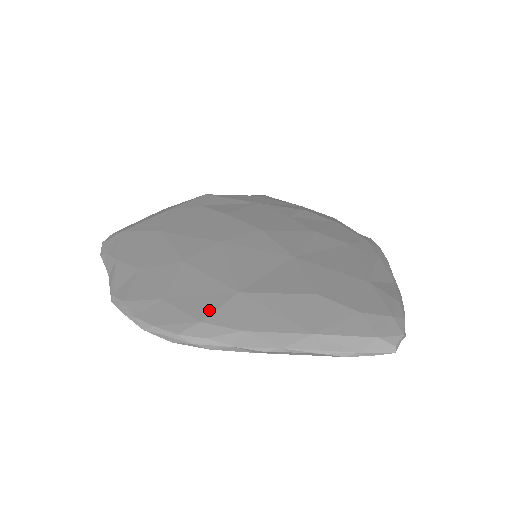
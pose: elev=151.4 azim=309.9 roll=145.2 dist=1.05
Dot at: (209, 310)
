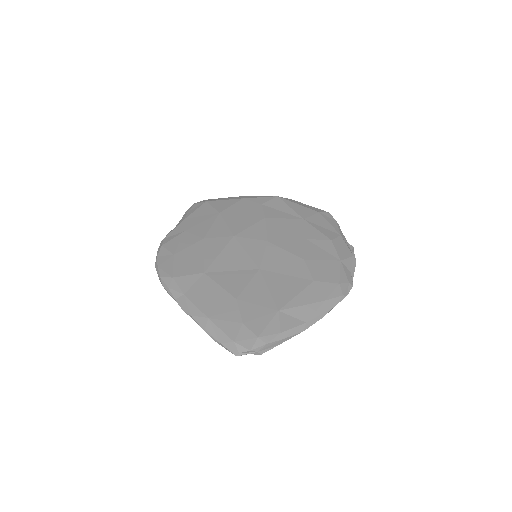
Dot at: (182, 274)
